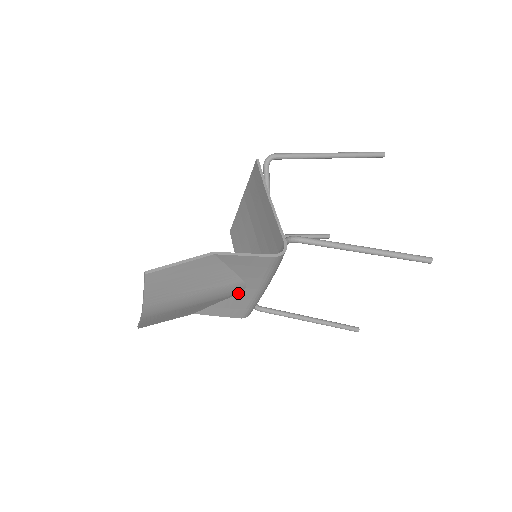
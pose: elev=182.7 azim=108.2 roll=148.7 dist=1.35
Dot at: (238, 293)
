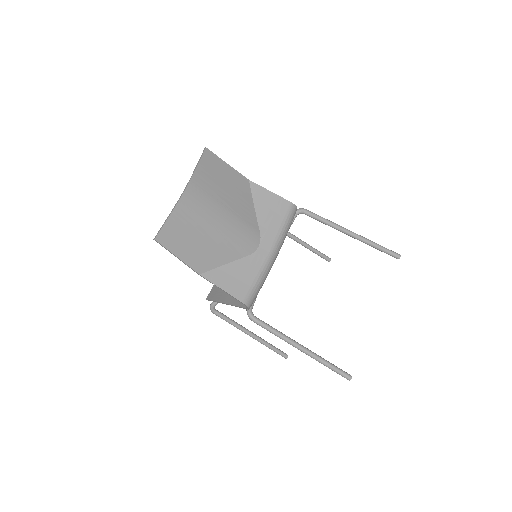
Dot at: (250, 252)
